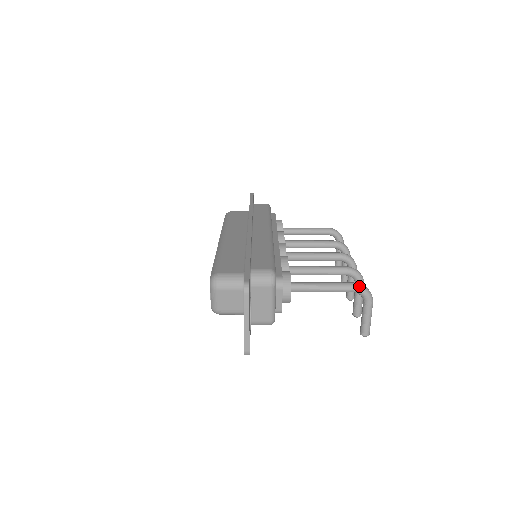
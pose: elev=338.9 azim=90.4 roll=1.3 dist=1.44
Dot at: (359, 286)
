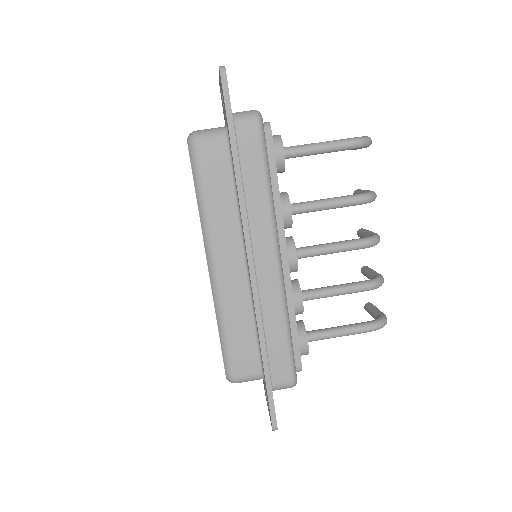
Dot at: occluded
